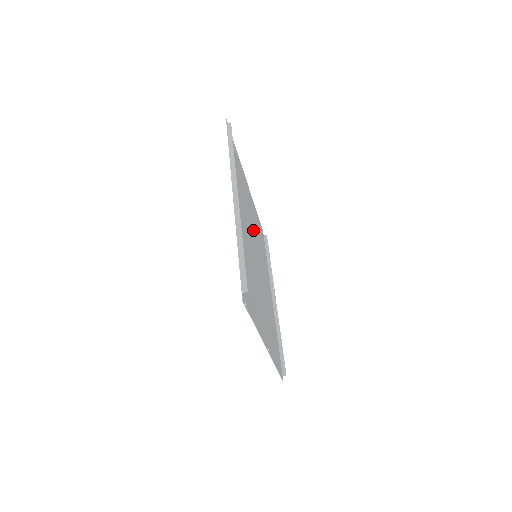
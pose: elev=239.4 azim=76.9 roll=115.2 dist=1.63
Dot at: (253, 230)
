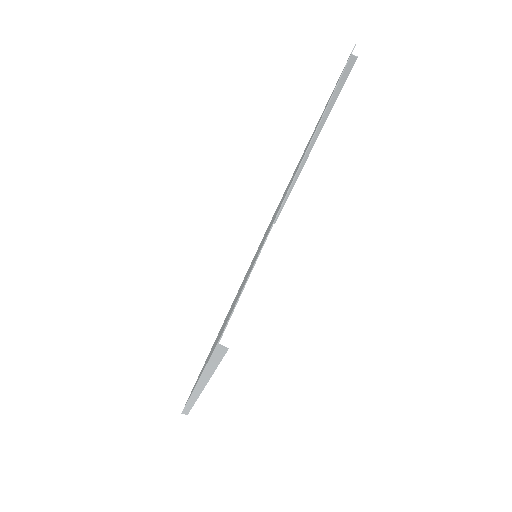
Dot at: occluded
